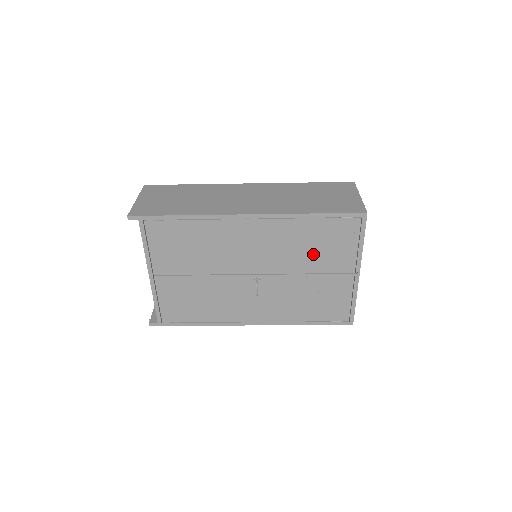
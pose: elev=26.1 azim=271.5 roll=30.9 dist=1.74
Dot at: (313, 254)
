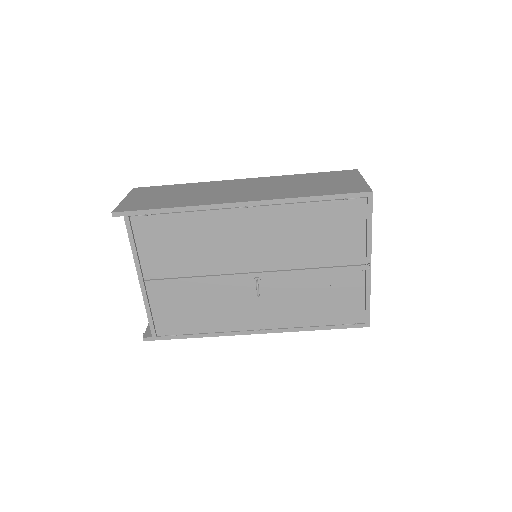
Dot at: (317, 244)
